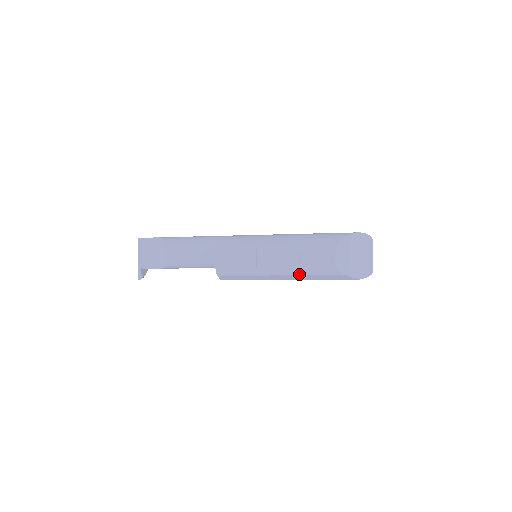
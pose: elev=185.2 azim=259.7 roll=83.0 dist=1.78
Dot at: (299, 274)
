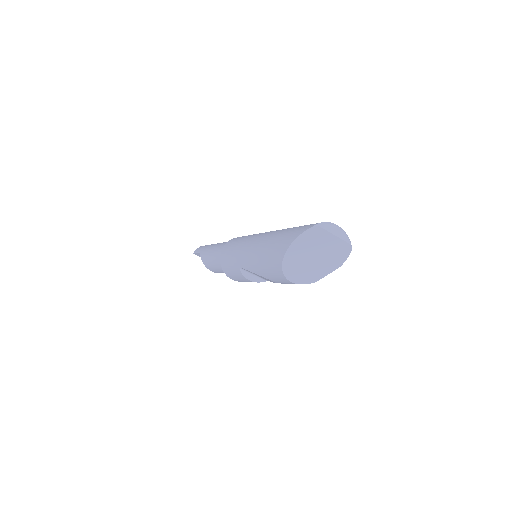
Dot at: occluded
